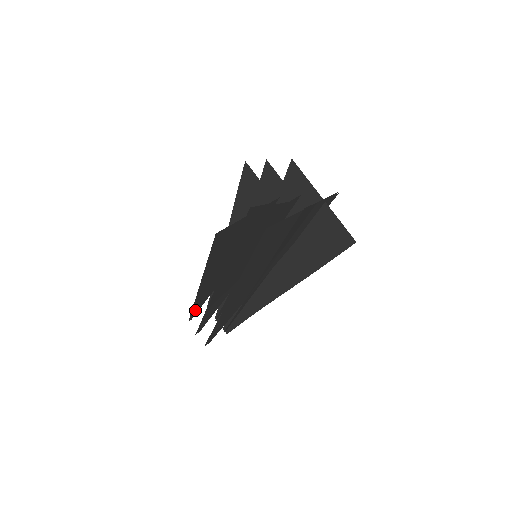
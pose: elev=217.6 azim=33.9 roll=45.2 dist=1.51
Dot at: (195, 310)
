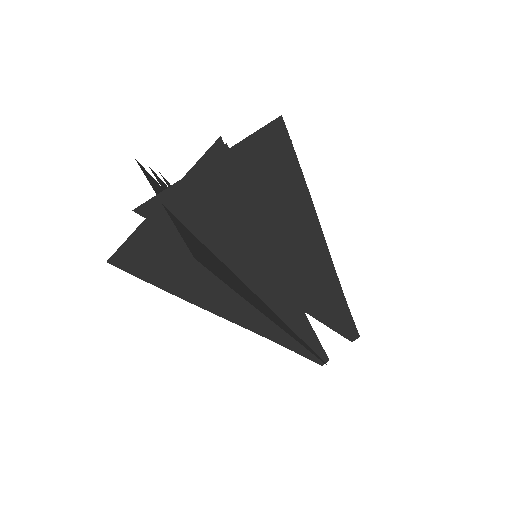
Dot at: occluded
